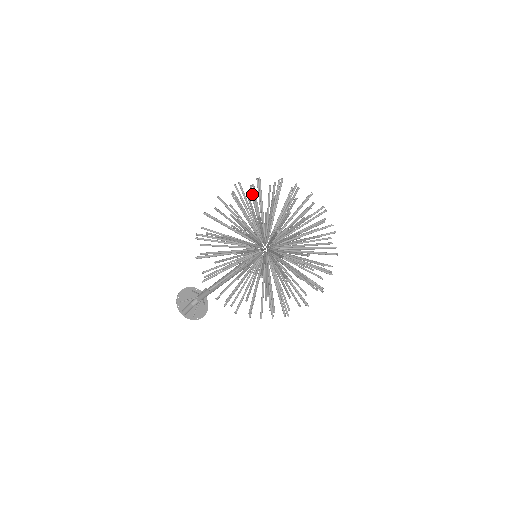
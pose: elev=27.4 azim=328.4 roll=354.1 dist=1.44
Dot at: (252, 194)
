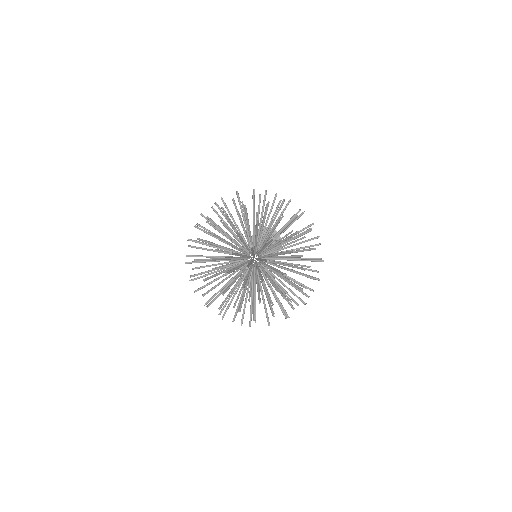
Dot at: occluded
